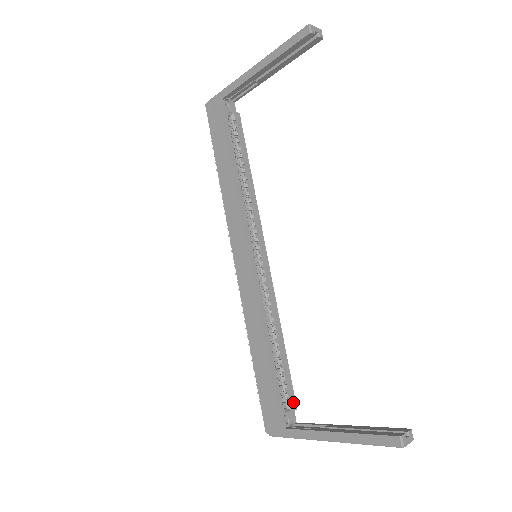
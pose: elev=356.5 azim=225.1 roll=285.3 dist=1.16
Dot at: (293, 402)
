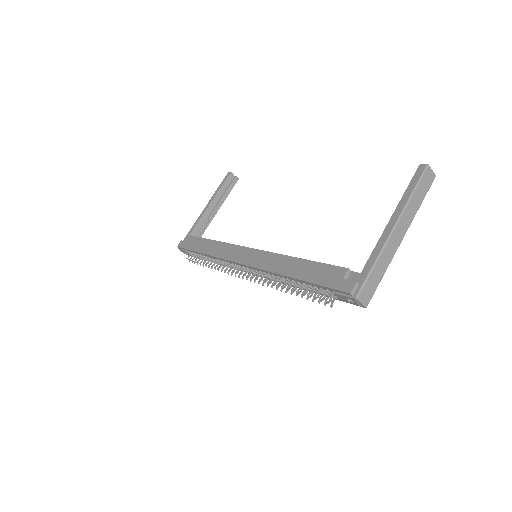
Dot at: occluded
